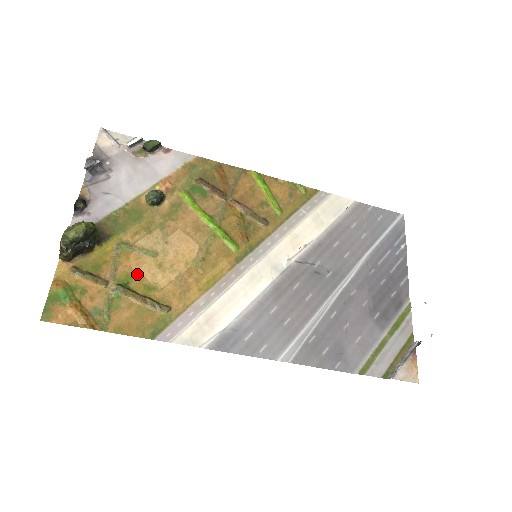
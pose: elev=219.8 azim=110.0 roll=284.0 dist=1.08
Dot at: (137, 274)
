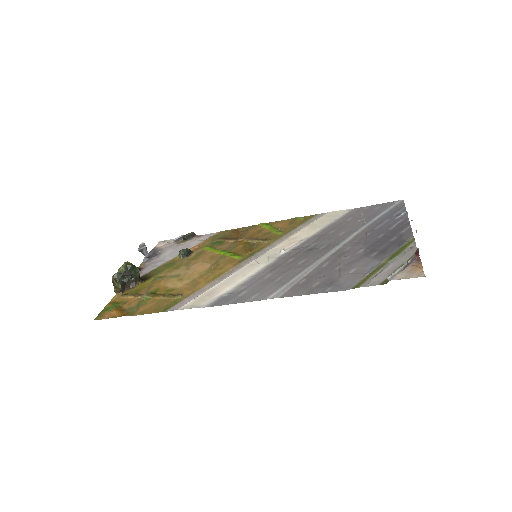
Dot at: (163, 287)
